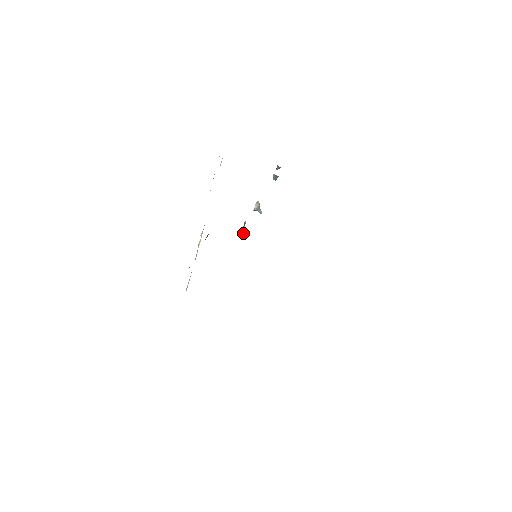
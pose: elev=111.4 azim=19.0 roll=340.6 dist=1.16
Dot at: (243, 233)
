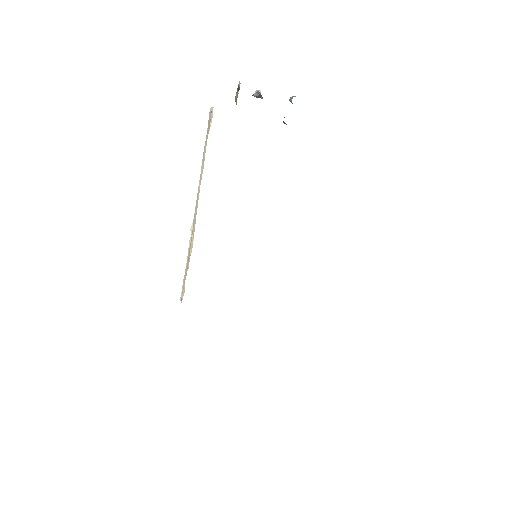
Dot at: occluded
